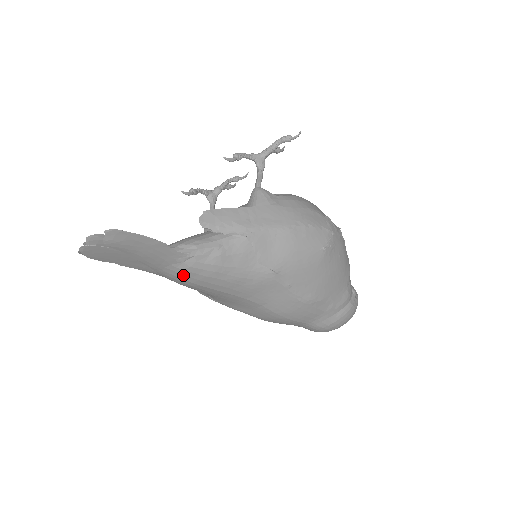
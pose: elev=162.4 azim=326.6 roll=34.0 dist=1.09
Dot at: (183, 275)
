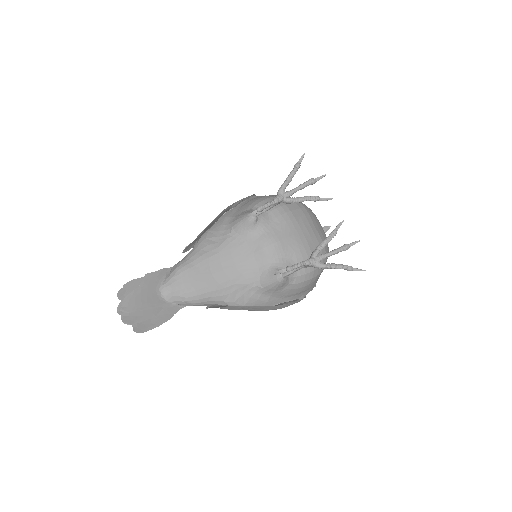
Dot at: occluded
